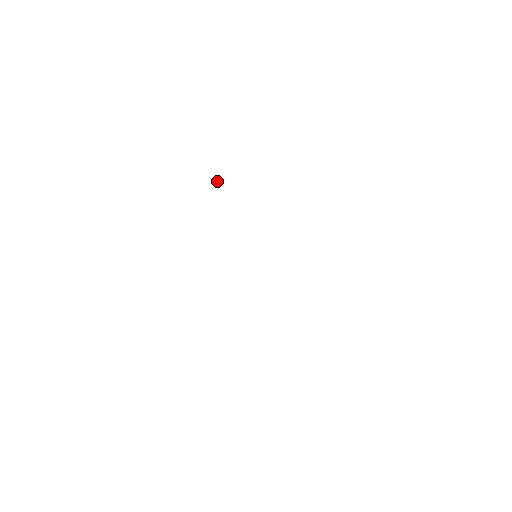
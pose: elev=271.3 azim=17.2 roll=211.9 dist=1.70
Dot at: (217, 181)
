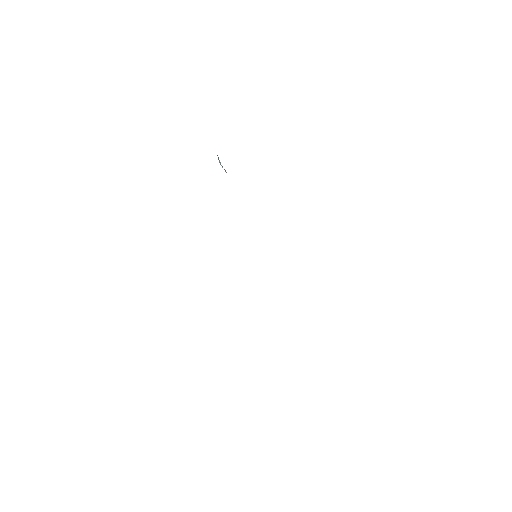
Dot at: occluded
